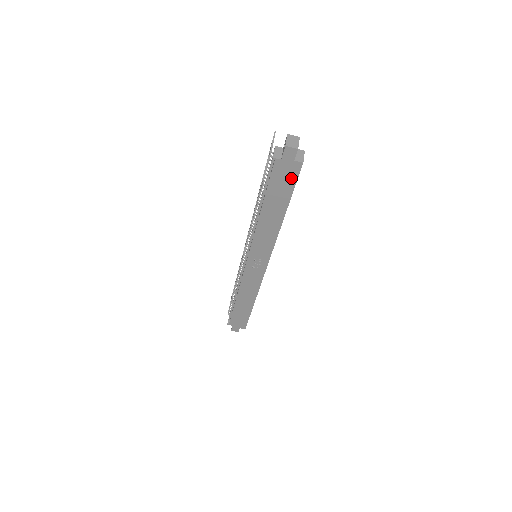
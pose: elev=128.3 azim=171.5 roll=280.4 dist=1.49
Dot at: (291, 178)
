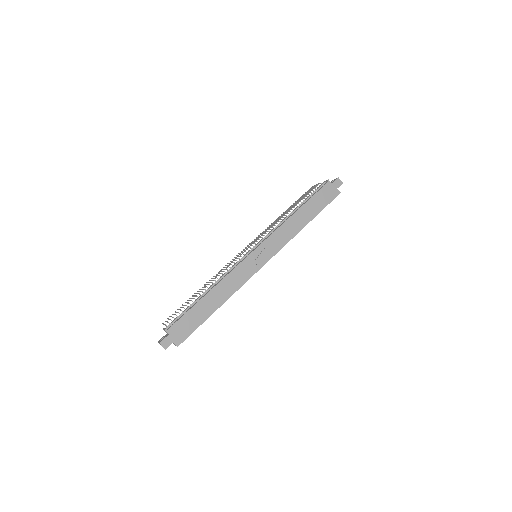
Dot at: (329, 198)
